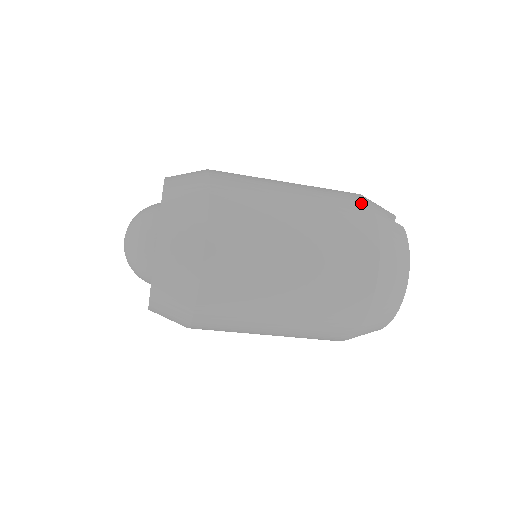
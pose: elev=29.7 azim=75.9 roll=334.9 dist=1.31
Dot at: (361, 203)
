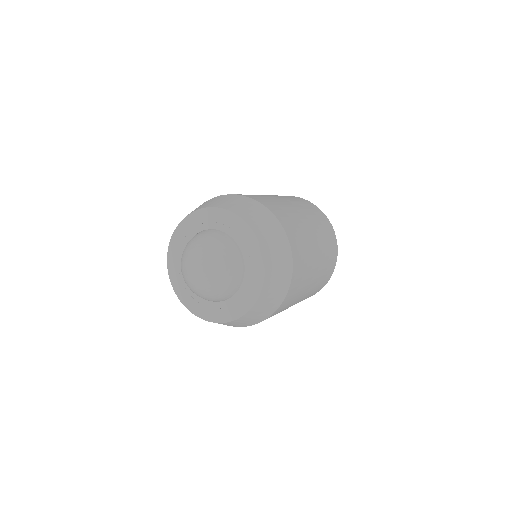
Dot at: (333, 233)
